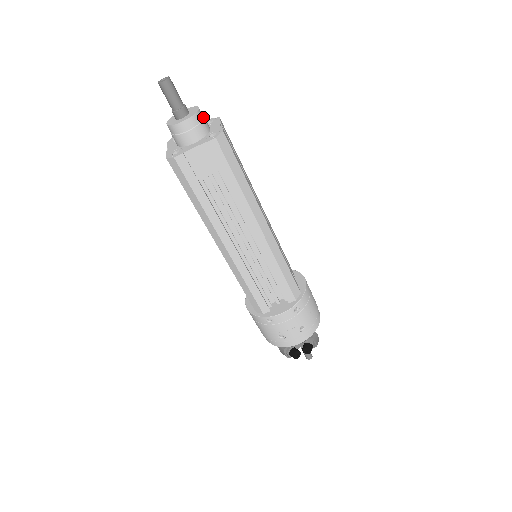
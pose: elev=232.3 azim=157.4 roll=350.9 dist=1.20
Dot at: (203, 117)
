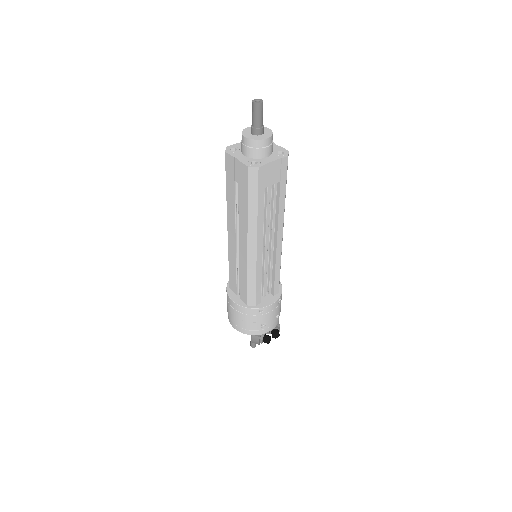
Dot at: occluded
